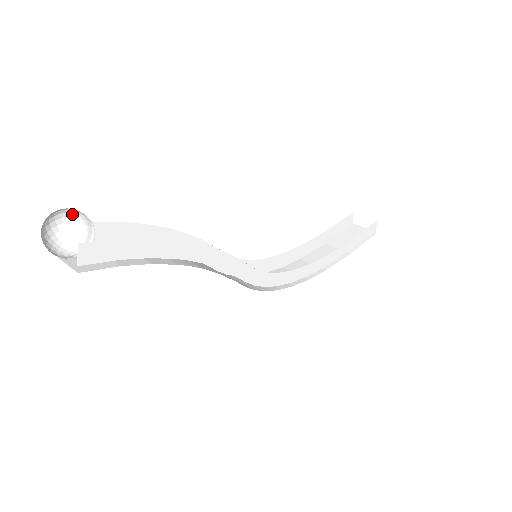
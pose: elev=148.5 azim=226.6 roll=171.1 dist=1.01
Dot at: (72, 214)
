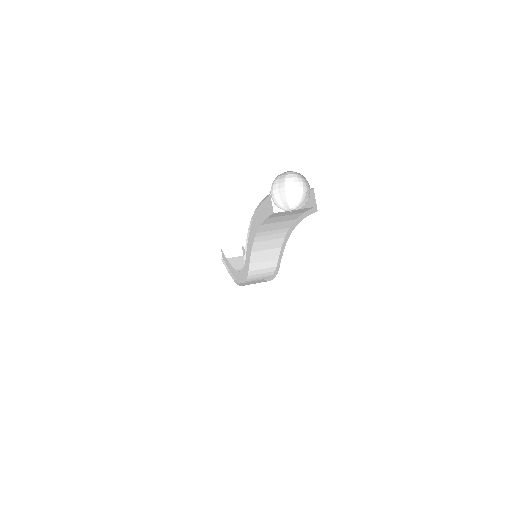
Dot at: (273, 184)
